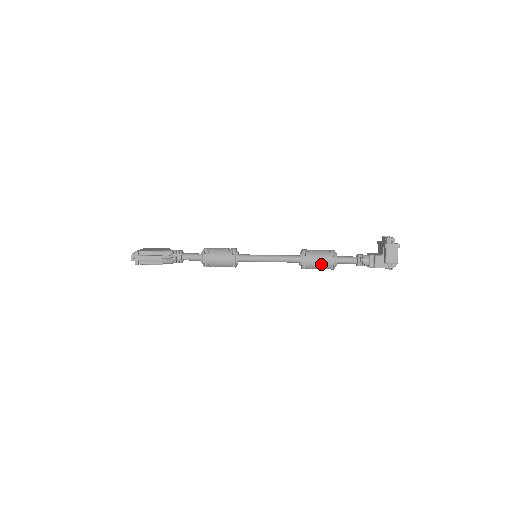
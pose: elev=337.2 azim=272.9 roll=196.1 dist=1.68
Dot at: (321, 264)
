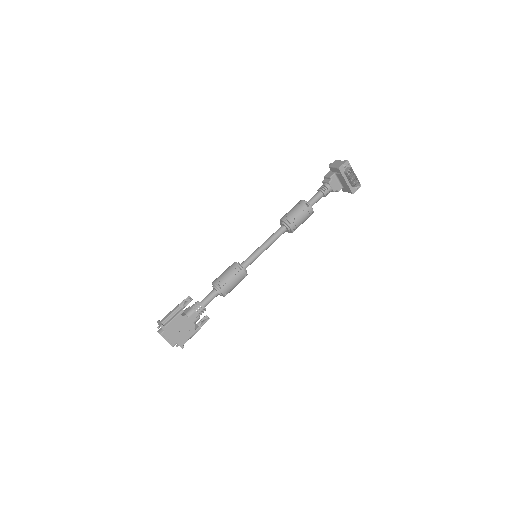
Dot at: occluded
